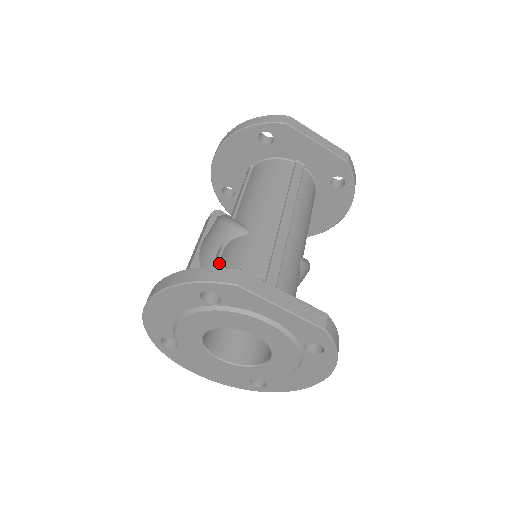
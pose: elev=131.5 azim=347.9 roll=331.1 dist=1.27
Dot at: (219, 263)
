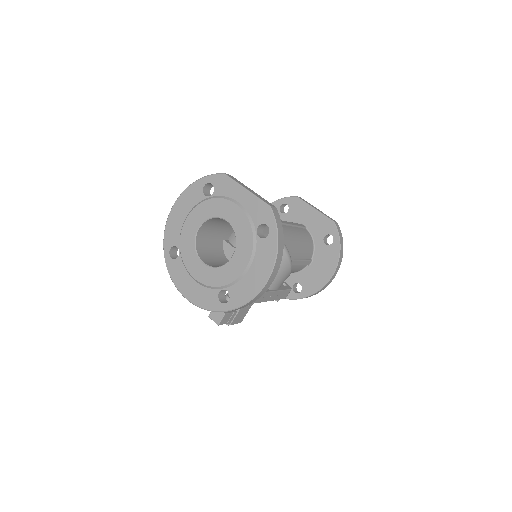
Dot at: occluded
